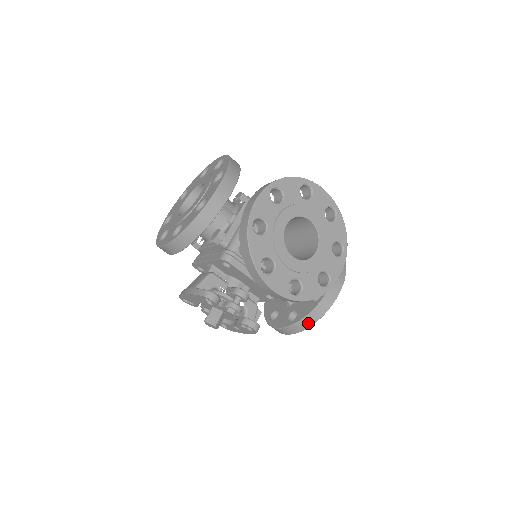
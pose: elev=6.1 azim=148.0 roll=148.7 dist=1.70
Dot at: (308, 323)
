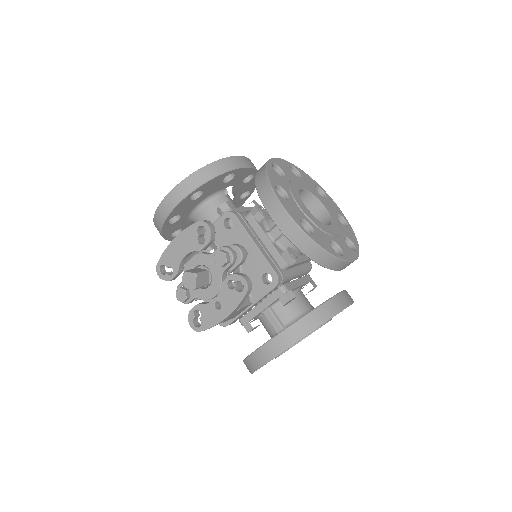
Dot at: (308, 326)
